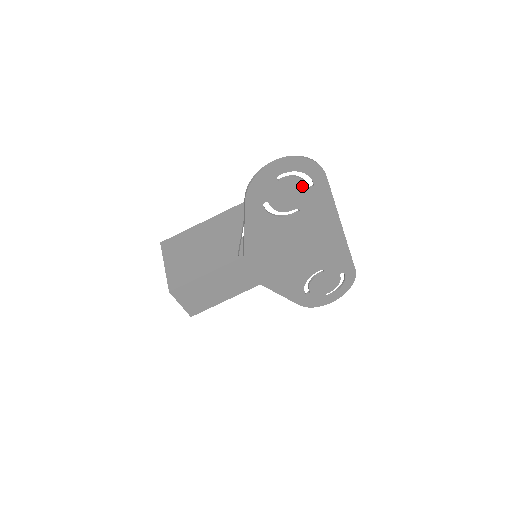
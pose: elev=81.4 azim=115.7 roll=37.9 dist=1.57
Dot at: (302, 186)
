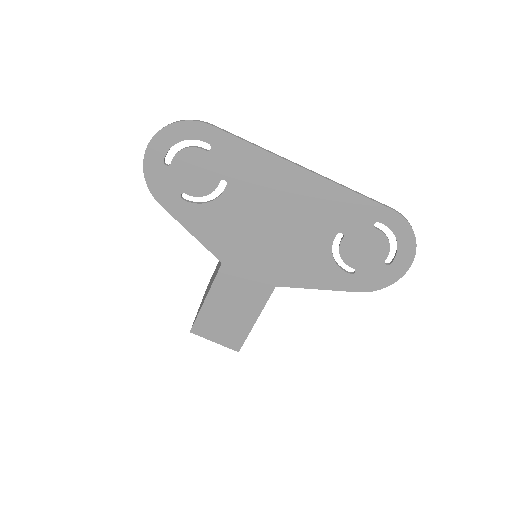
Dot at: (199, 154)
